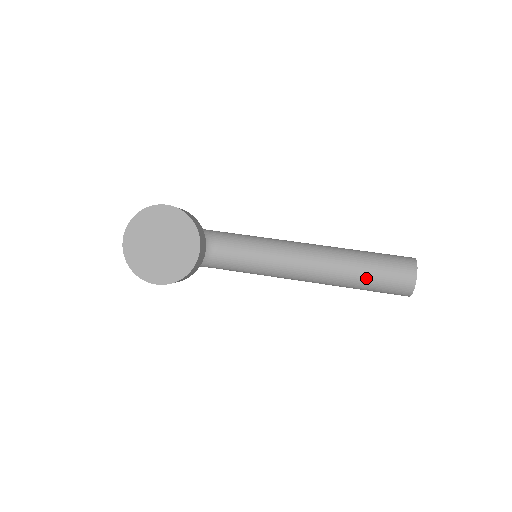
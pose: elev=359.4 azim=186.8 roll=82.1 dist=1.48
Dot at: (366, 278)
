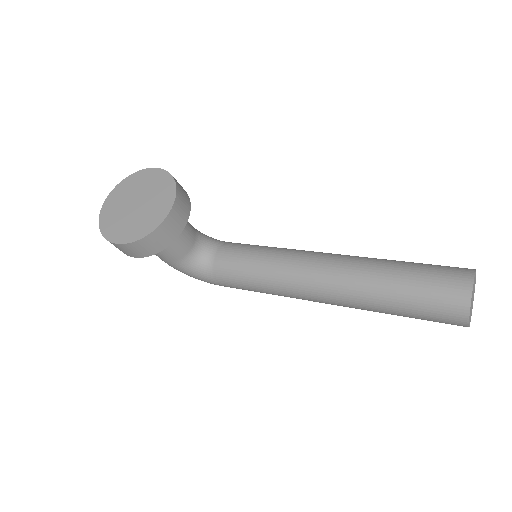
Dot at: (396, 286)
